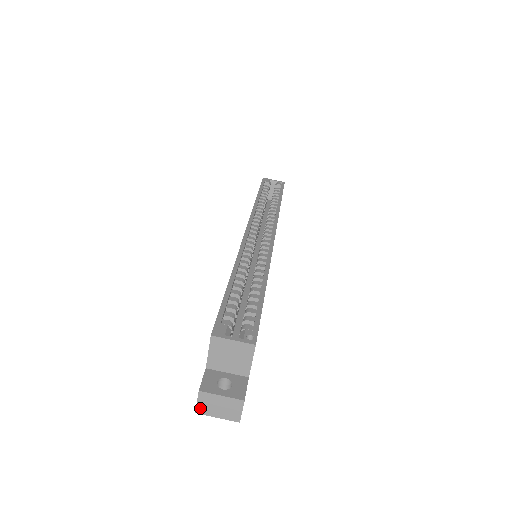
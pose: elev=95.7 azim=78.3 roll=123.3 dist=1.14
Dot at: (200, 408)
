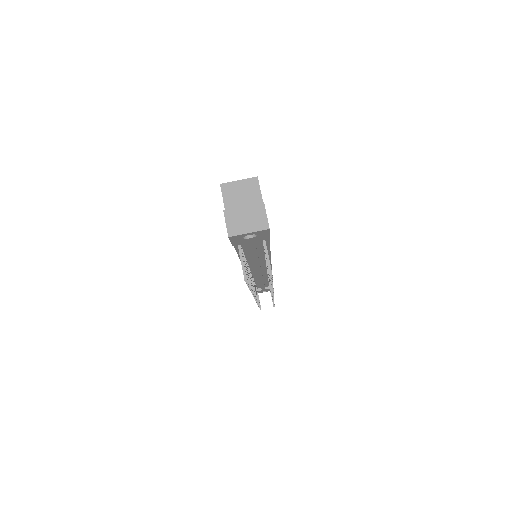
Dot at: (230, 229)
